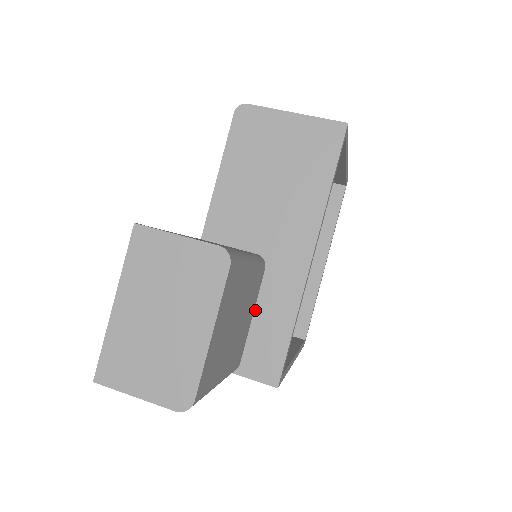
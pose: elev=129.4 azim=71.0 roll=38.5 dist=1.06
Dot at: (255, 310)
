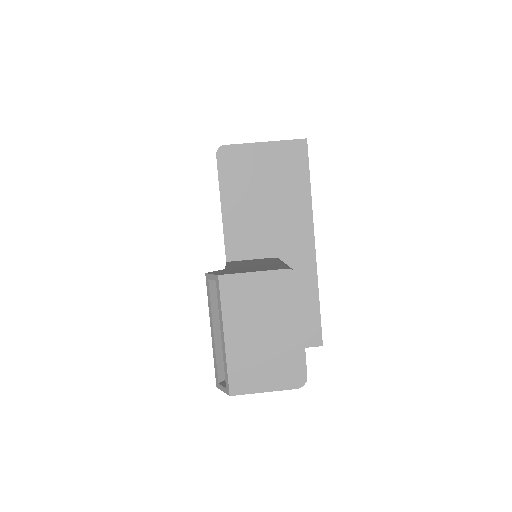
Dot at: occluded
